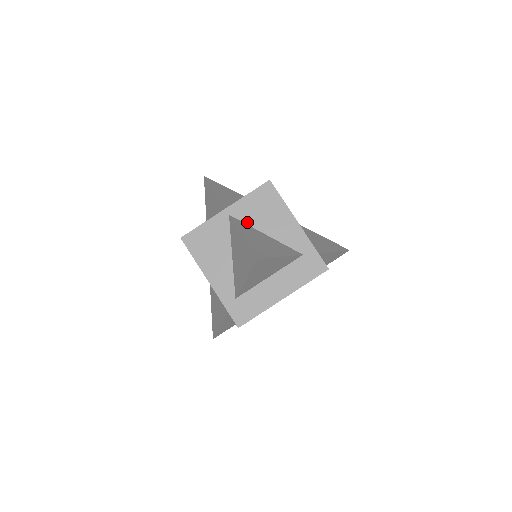
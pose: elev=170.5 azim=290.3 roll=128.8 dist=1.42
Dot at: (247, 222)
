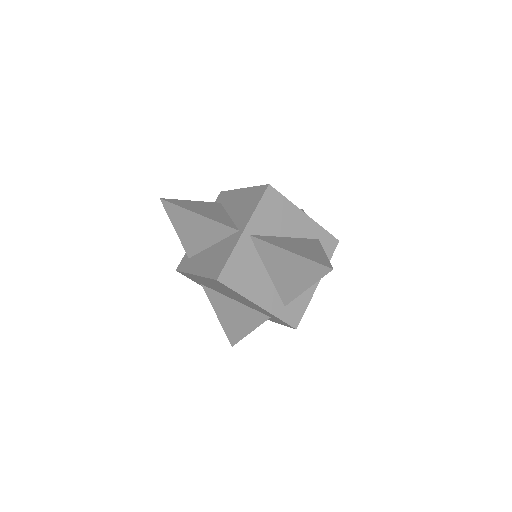
Dot at: (267, 234)
